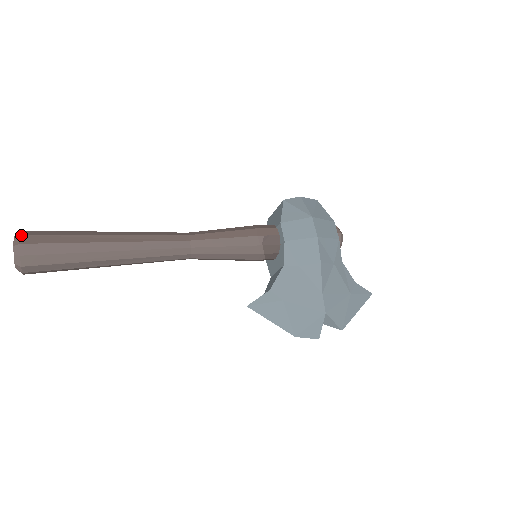
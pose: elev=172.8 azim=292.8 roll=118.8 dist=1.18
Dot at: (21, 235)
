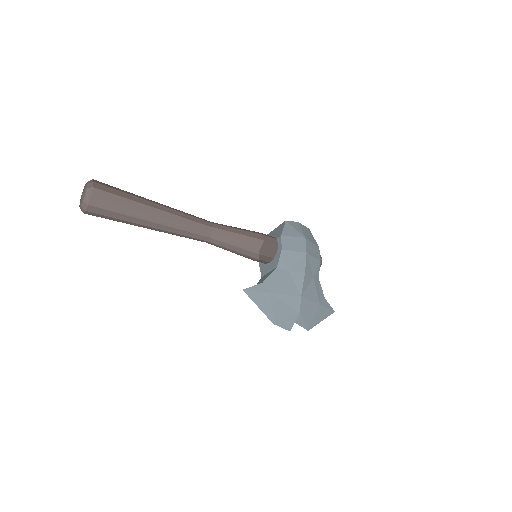
Dot at: (94, 182)
